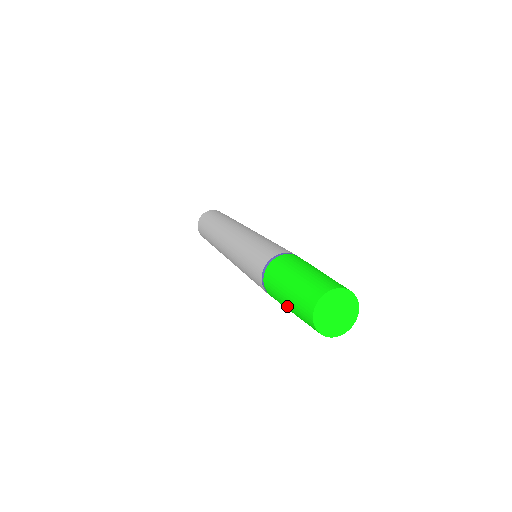
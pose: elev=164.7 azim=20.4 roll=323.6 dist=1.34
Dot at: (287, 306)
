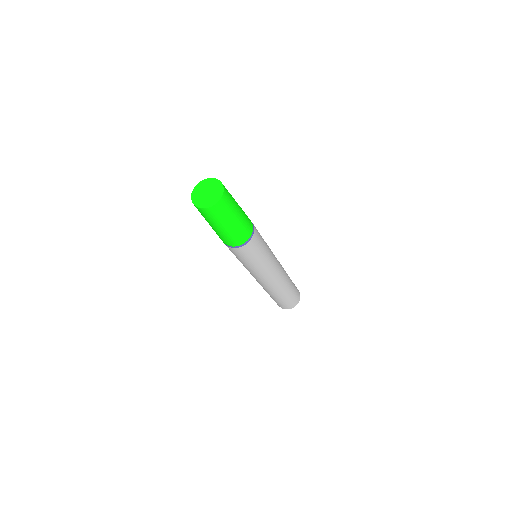
Dot at: (218, 229)
